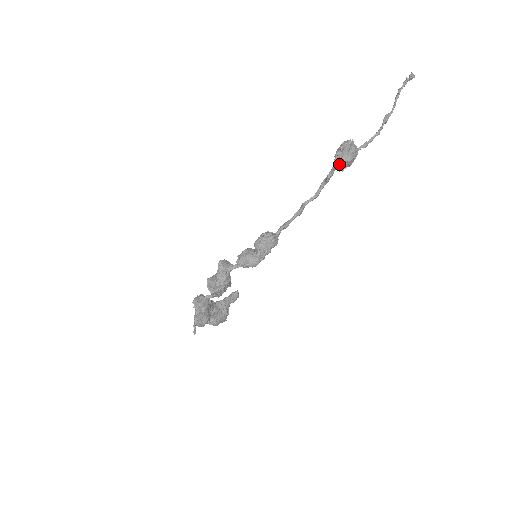
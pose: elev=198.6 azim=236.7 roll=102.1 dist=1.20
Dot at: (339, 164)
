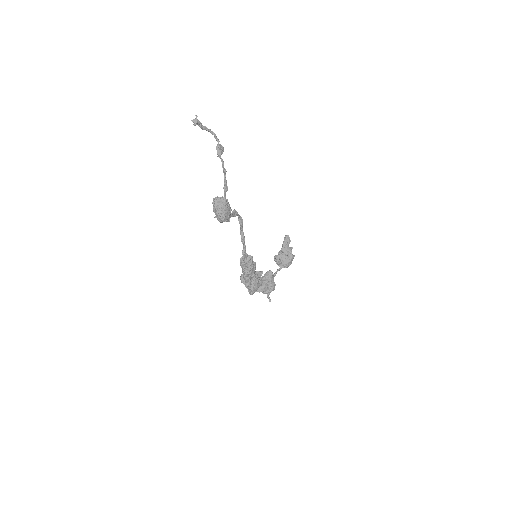
Dot at: occluded
